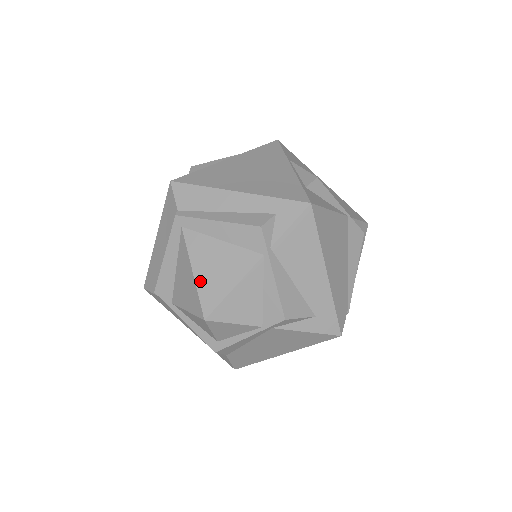
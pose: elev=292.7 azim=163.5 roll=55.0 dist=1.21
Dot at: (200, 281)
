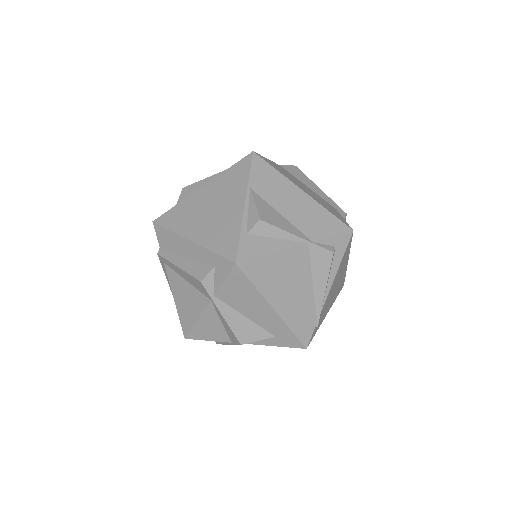
Dot at: (179, 309)
